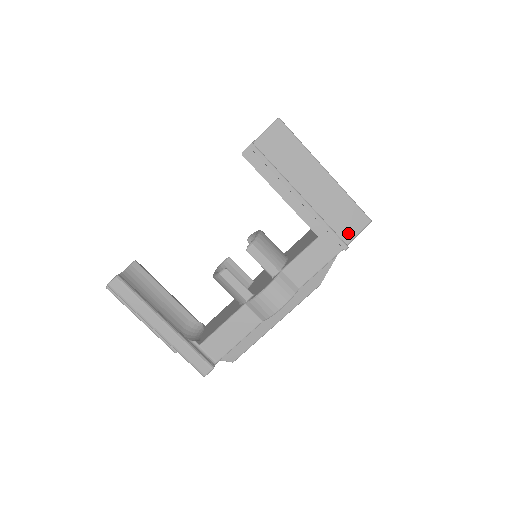
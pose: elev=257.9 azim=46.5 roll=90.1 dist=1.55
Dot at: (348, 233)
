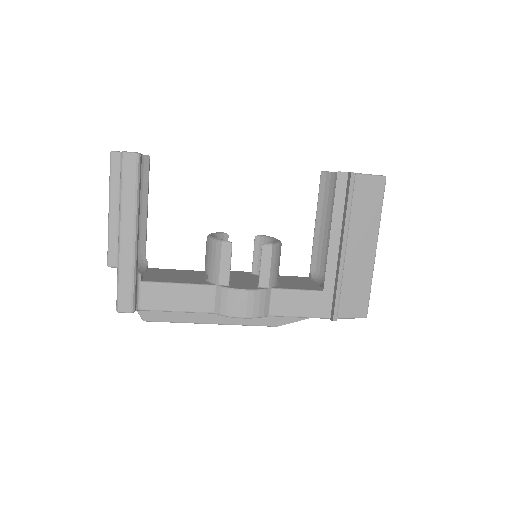
Dot at: (345, 310)
